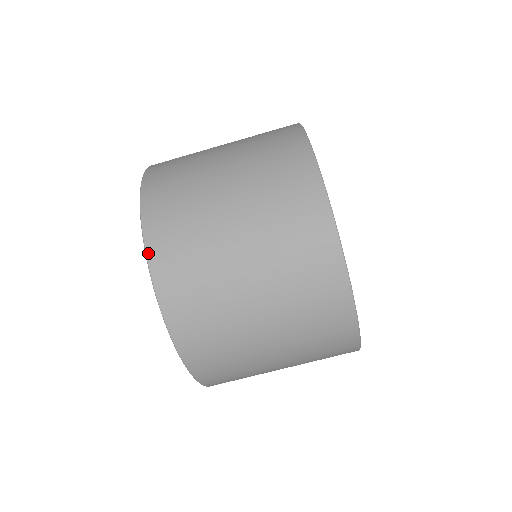
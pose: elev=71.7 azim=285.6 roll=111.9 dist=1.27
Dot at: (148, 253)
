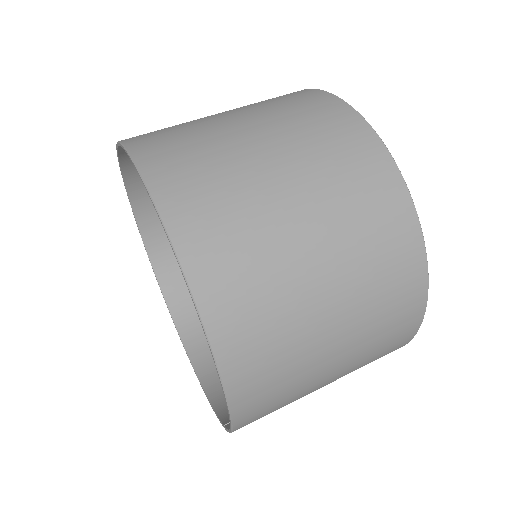
Dot at: (121, 161)
